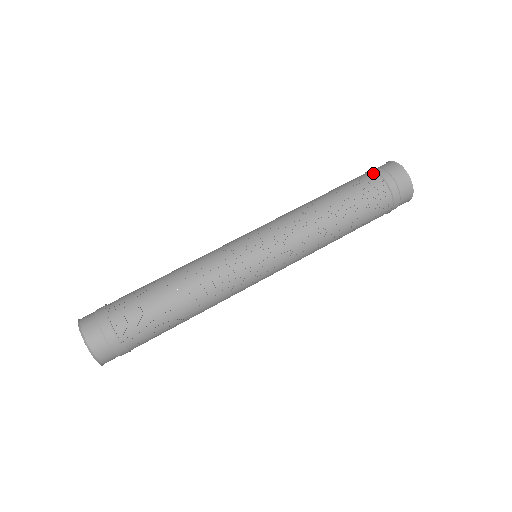
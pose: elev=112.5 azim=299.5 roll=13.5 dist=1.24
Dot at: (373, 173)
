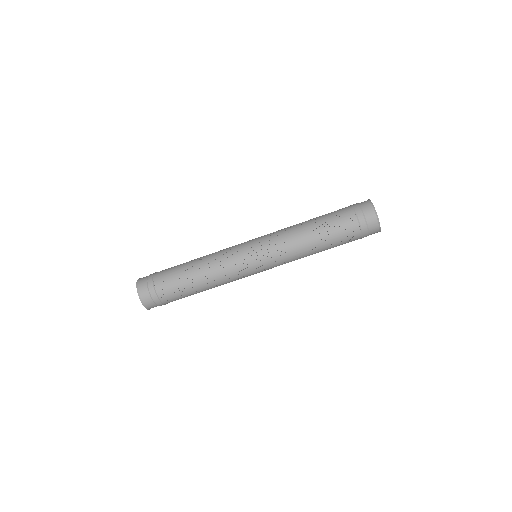
Dot at: (351, 209)
